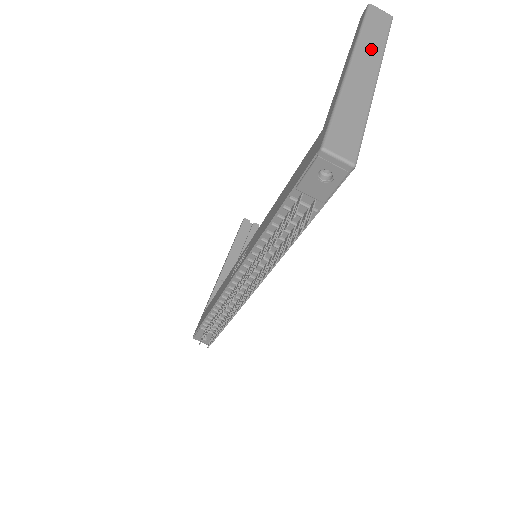
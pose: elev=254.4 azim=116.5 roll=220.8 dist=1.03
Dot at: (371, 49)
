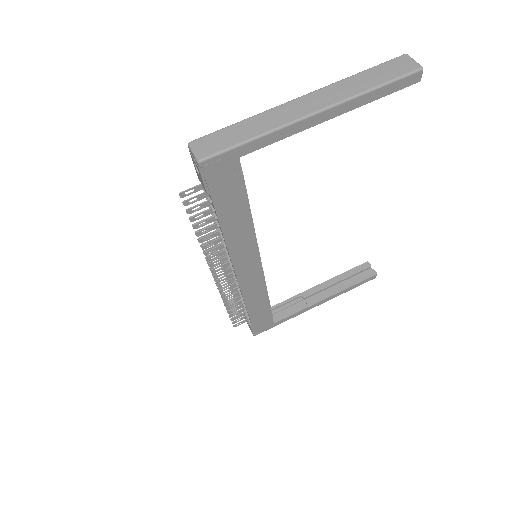
Dot at: (343, 90)
